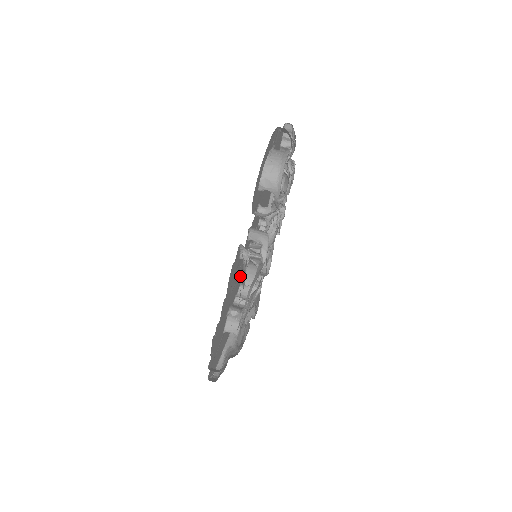
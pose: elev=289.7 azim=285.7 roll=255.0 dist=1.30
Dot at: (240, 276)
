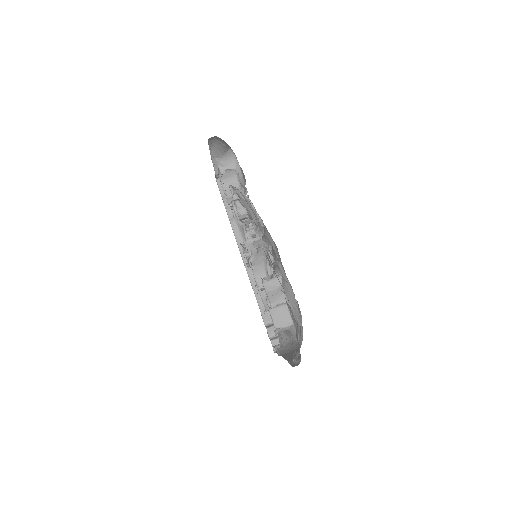
Dot at: occluded
